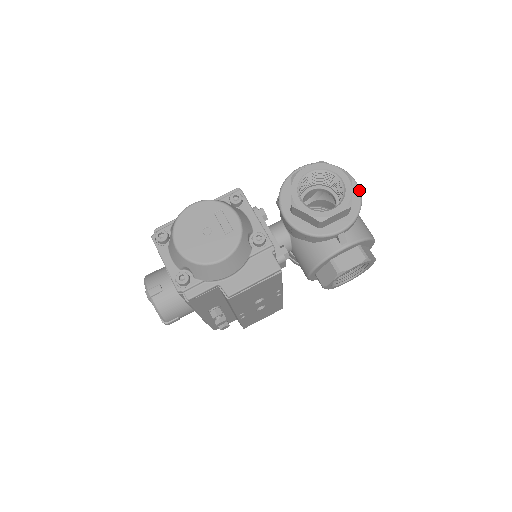
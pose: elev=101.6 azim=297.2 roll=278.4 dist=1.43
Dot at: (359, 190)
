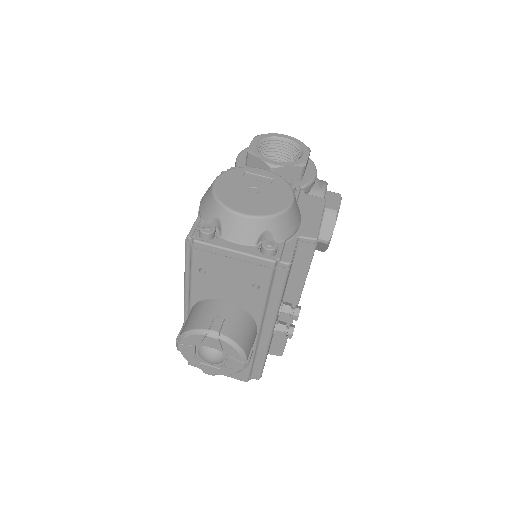
Dot at: occluded
